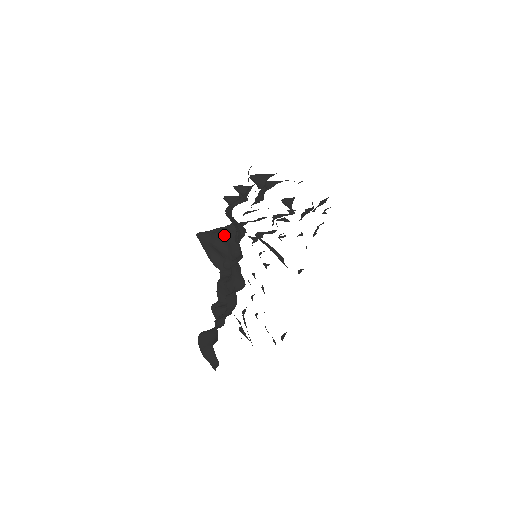
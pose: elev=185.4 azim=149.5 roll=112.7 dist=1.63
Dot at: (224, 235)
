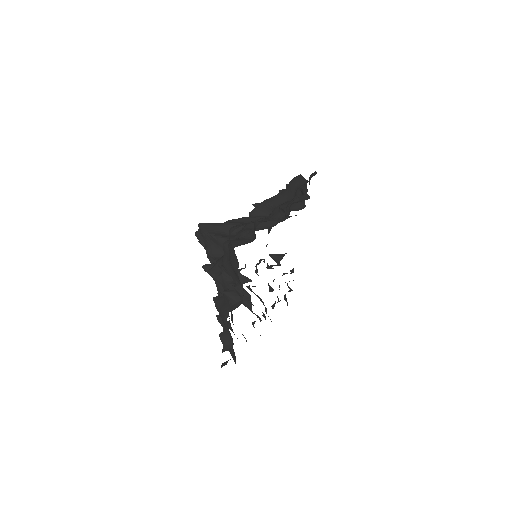
Dot at: (249, 217)
